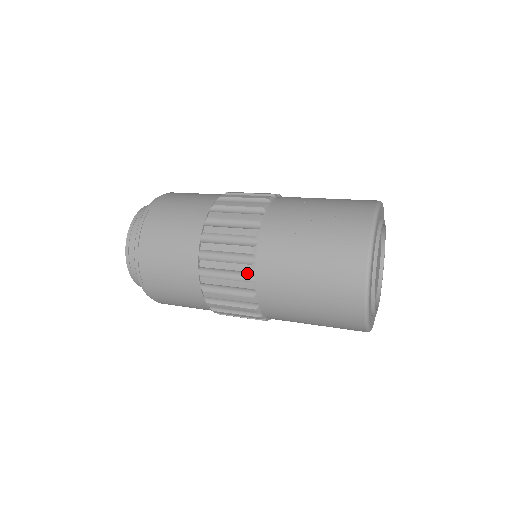
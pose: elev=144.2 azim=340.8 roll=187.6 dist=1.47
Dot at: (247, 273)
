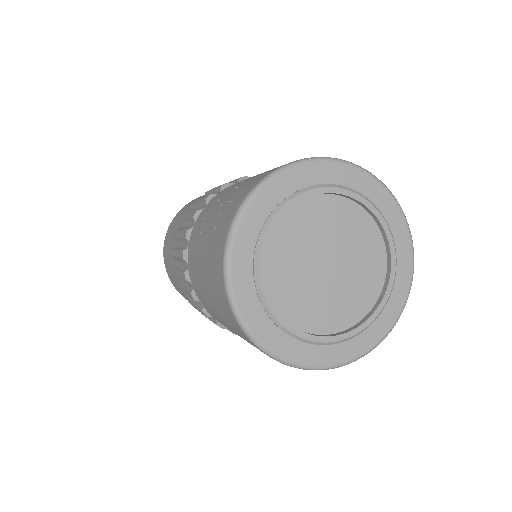
Dot at: occluded
